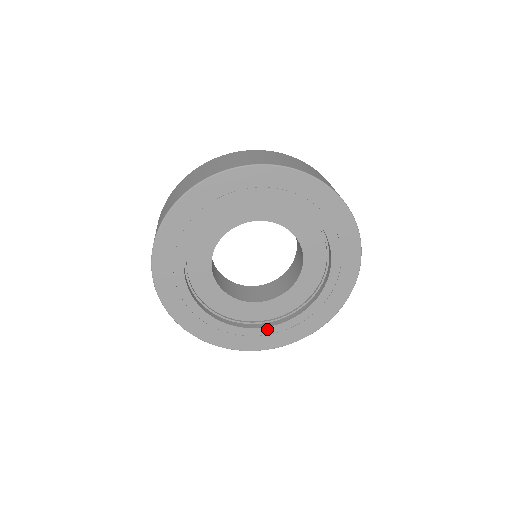
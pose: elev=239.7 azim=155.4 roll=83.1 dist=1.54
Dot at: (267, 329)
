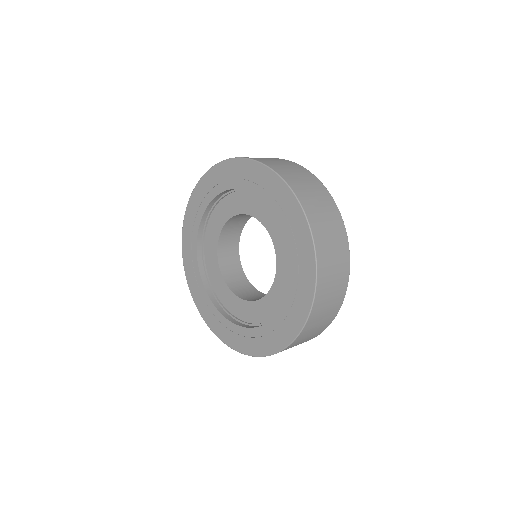
Dot at: (240, 328)
